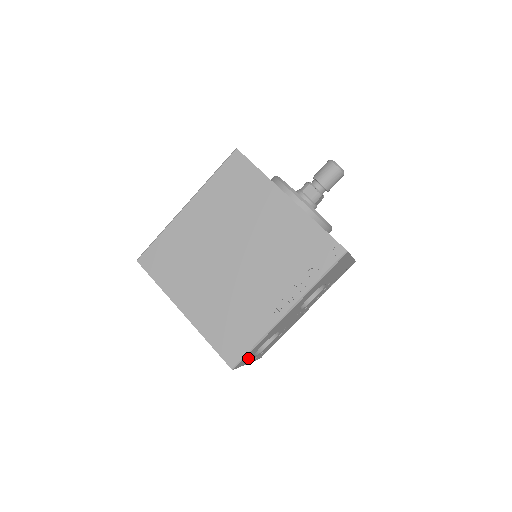
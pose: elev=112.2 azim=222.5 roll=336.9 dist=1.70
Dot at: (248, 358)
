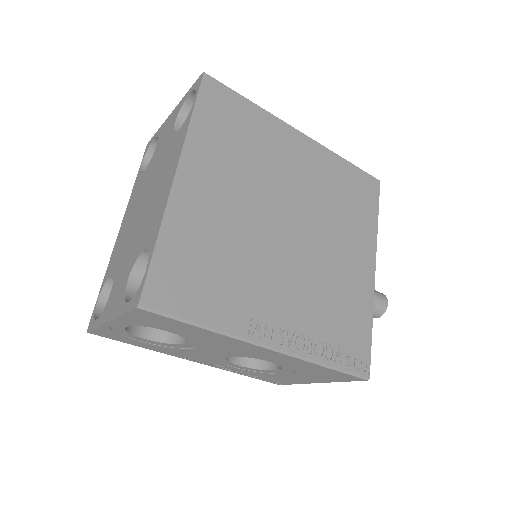
Dot at: (145, 320)
